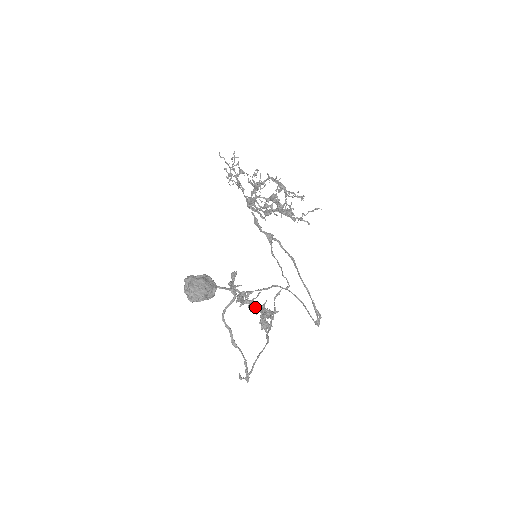
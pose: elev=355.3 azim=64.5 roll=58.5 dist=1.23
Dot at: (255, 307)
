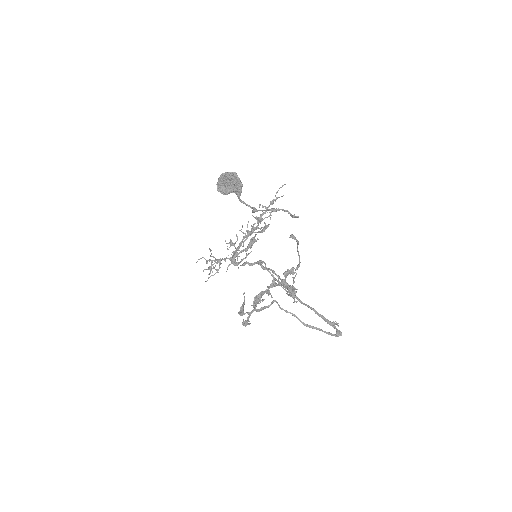
Dot at: (274, 283)
